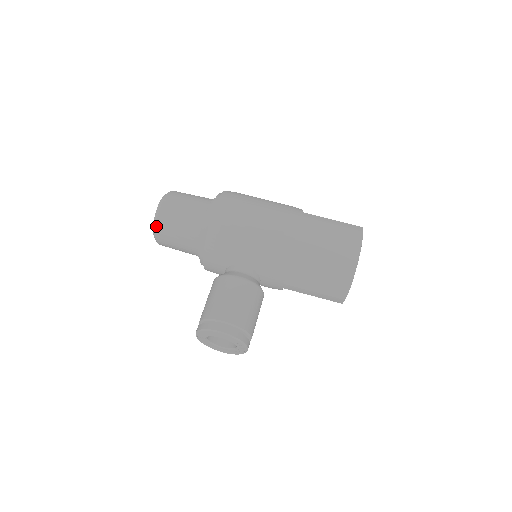
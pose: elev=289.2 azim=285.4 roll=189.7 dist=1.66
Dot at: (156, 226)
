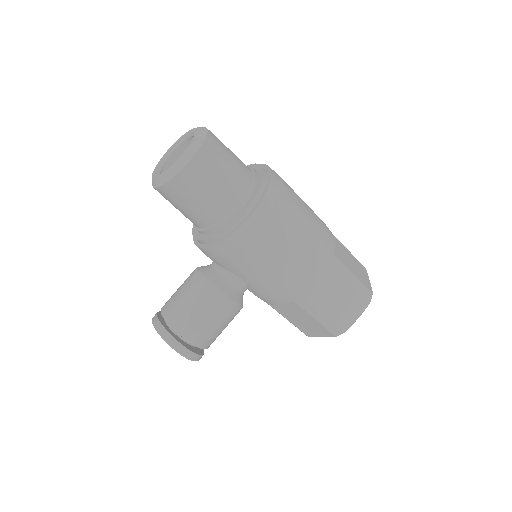
Dot at: (164, 185)
